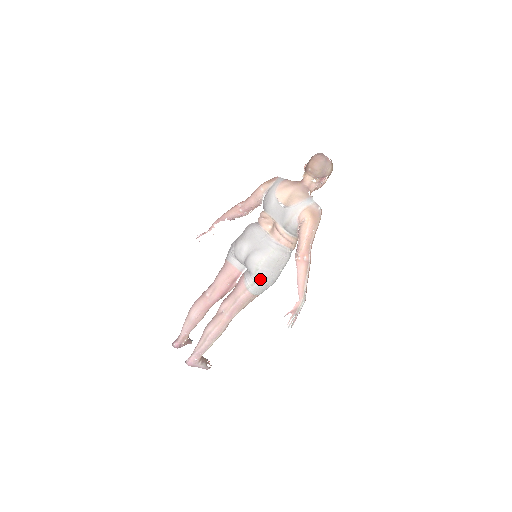
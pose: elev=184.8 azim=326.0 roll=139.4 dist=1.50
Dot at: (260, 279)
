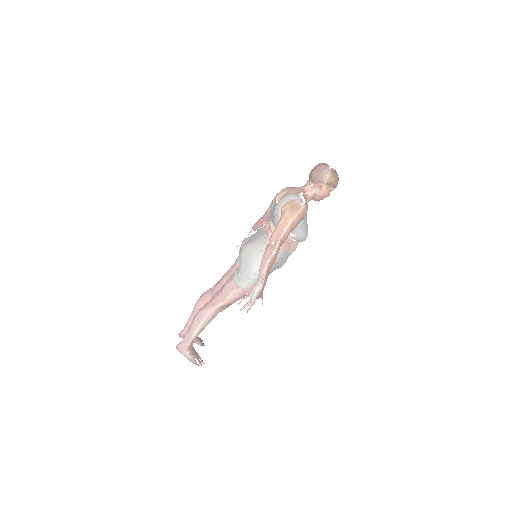
Dot at: (242, 268)
